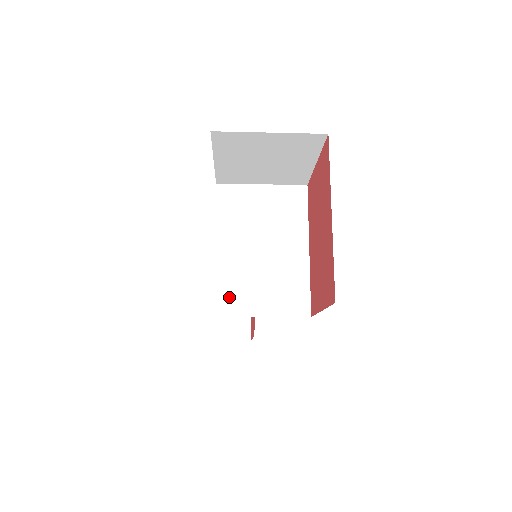
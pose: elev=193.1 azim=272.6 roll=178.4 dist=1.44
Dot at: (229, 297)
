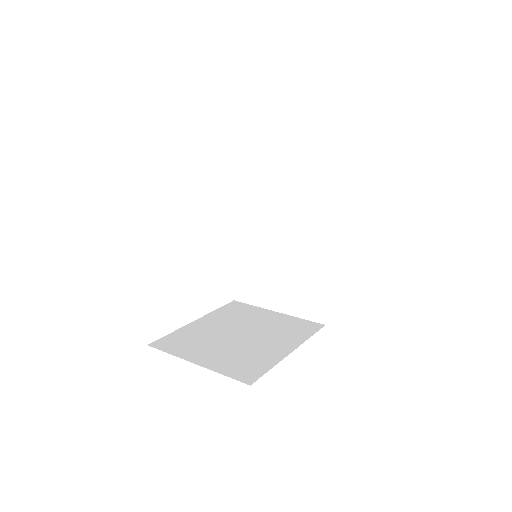
Dot at: (246, 284)
